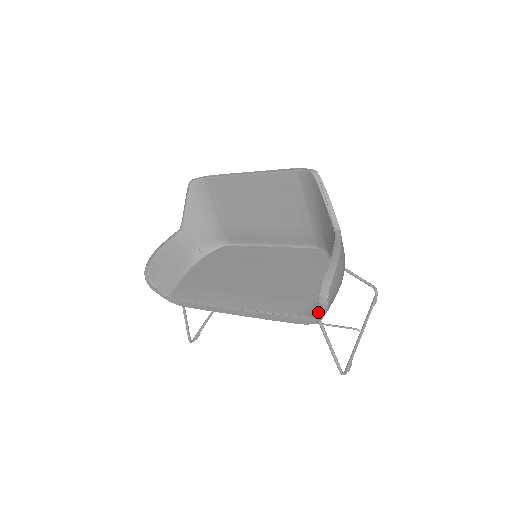
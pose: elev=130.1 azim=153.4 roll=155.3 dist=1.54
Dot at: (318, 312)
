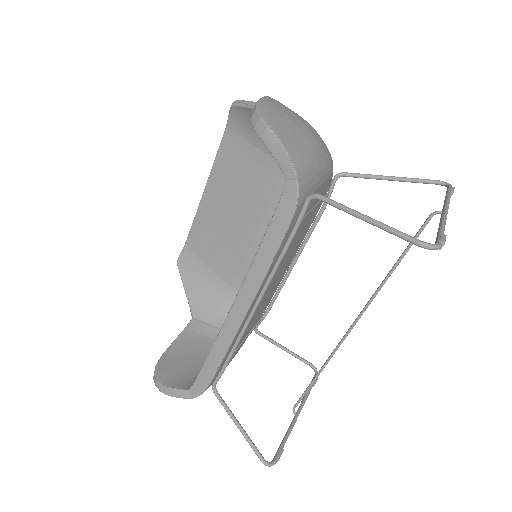
Dot at: (277, 157)
